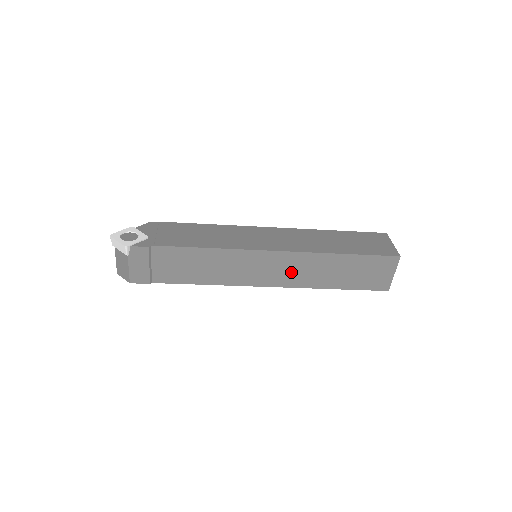
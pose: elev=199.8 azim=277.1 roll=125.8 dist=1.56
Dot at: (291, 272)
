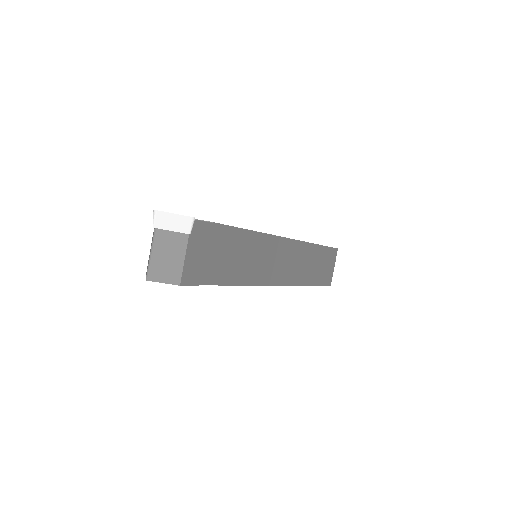
Dot at: (292, 266)
